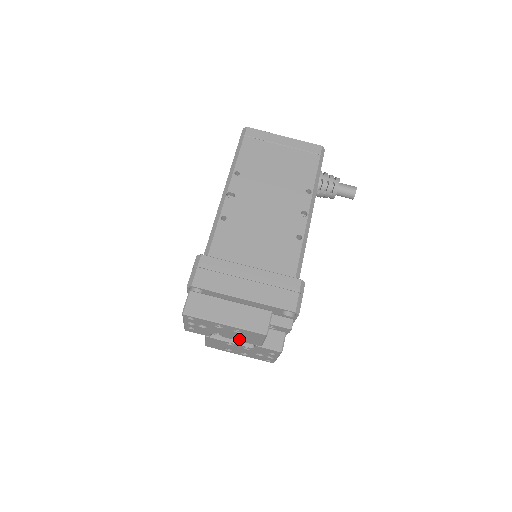
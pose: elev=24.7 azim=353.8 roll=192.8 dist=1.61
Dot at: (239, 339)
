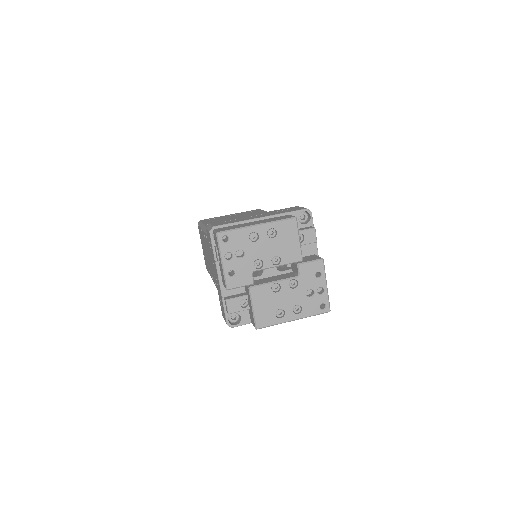
Dot at: (280, 262)
